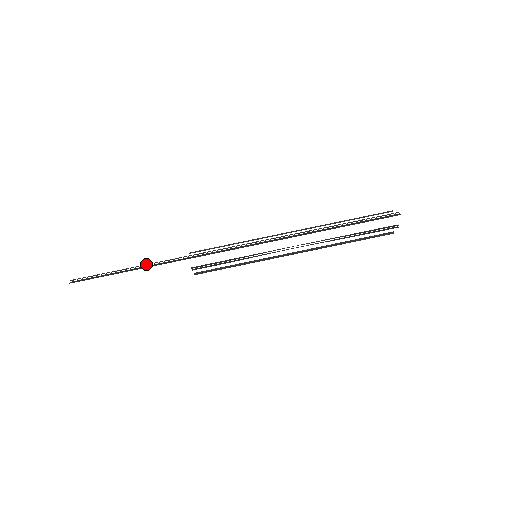
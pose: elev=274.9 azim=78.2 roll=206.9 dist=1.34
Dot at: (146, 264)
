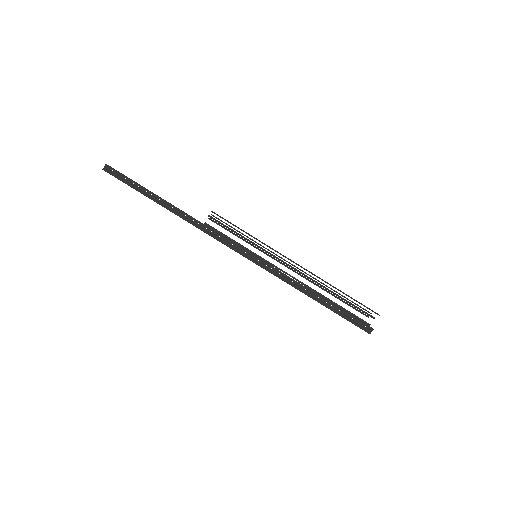
Dot at: (168, 203)
